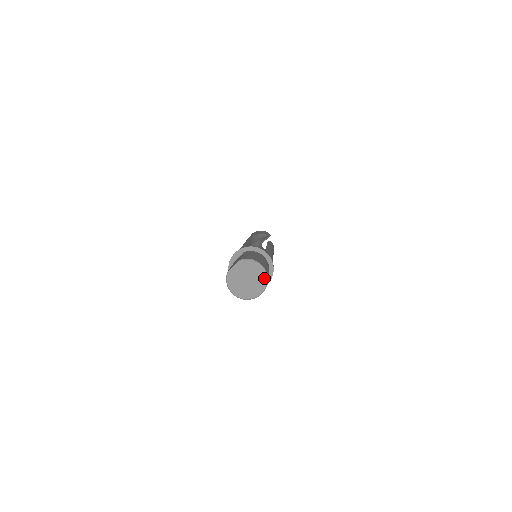
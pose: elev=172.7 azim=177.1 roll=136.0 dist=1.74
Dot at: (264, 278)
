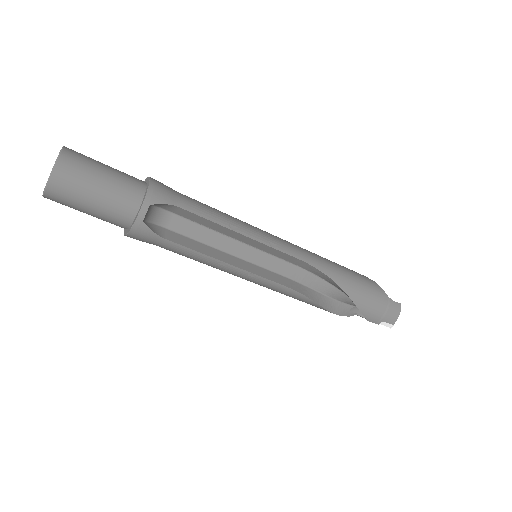
Dot at: occluded
